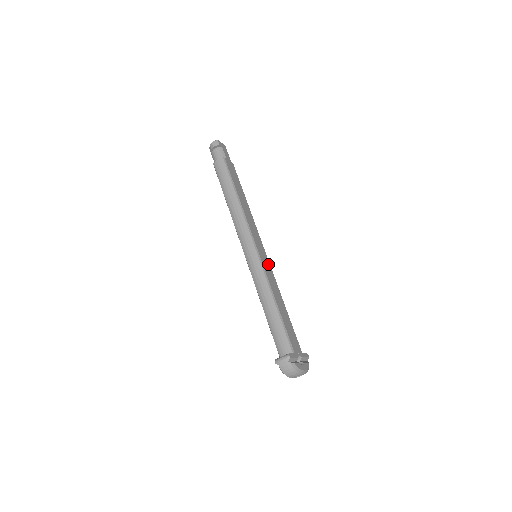
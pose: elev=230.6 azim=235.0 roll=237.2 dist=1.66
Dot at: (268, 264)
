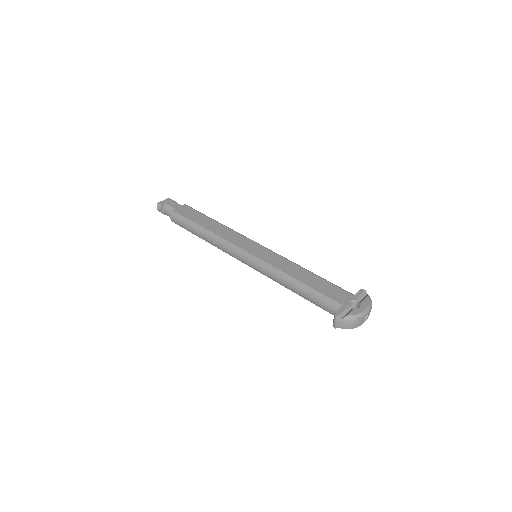
Dot at: (269, 253)
